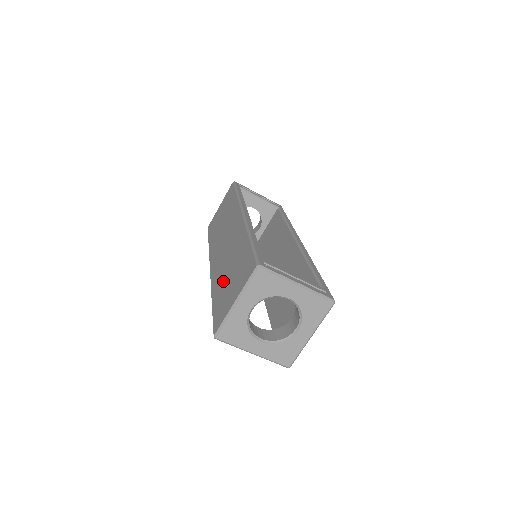
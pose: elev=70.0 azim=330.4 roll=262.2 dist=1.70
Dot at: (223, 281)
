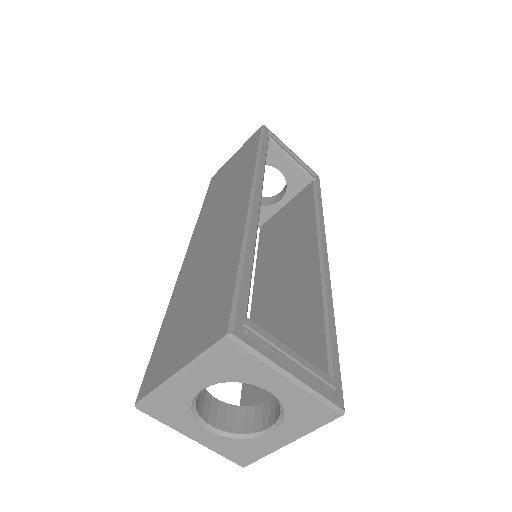
Dot at: (185, 302)
